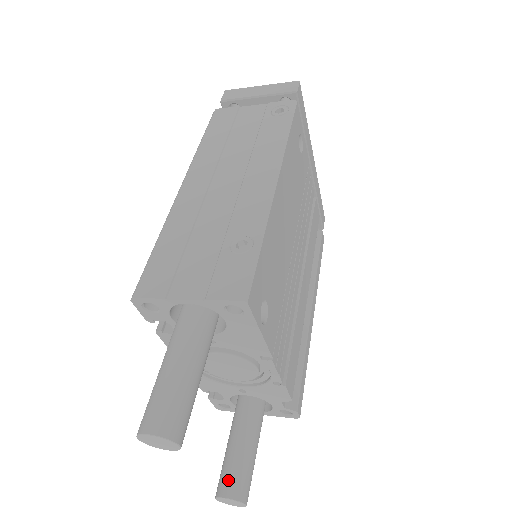
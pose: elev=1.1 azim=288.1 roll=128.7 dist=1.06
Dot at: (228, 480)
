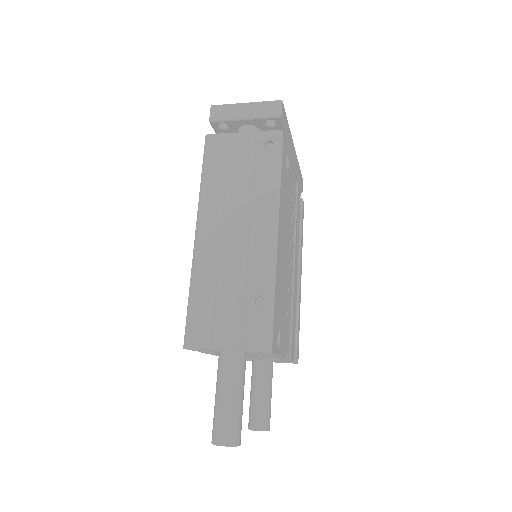
Dot at: (256, 419)
